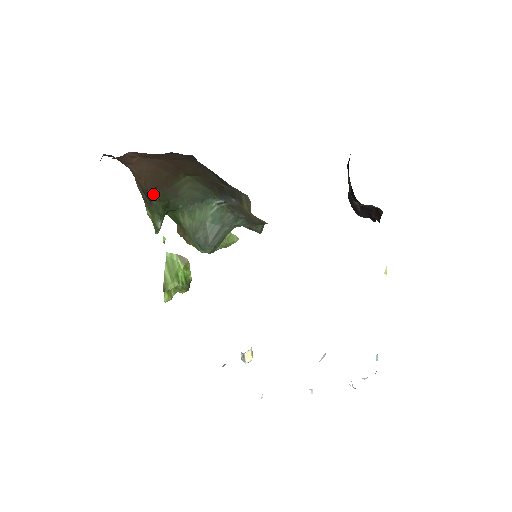
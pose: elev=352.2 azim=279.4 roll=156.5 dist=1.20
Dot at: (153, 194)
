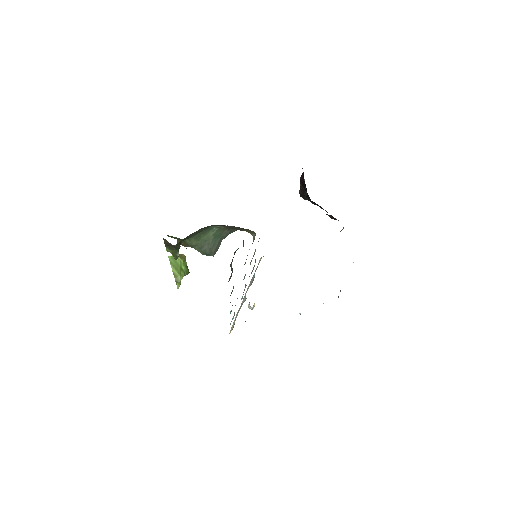
Dot at: occluded
